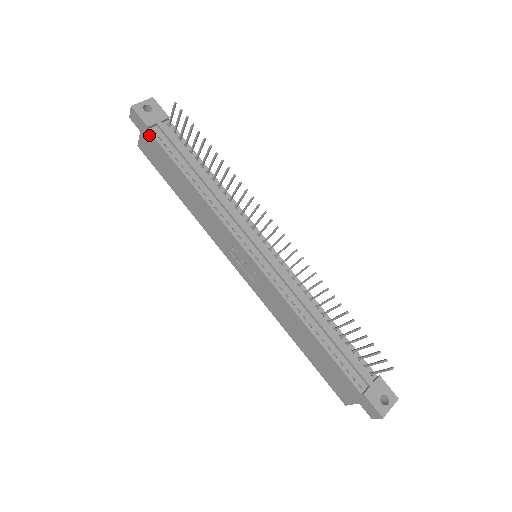
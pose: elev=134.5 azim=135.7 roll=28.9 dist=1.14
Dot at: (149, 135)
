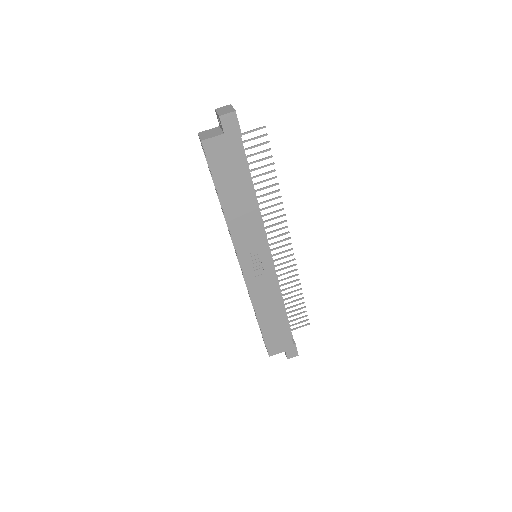
Dot at: (236, 142)
